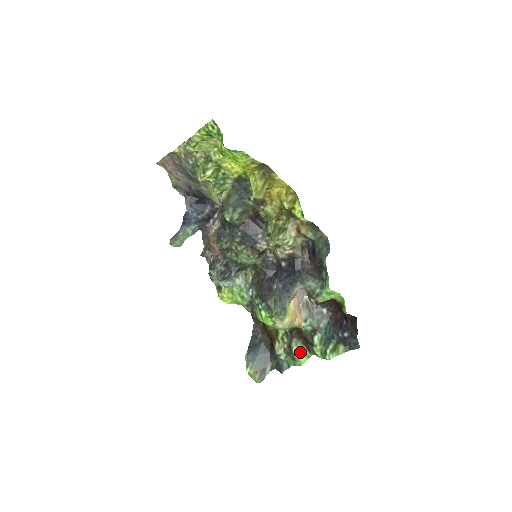
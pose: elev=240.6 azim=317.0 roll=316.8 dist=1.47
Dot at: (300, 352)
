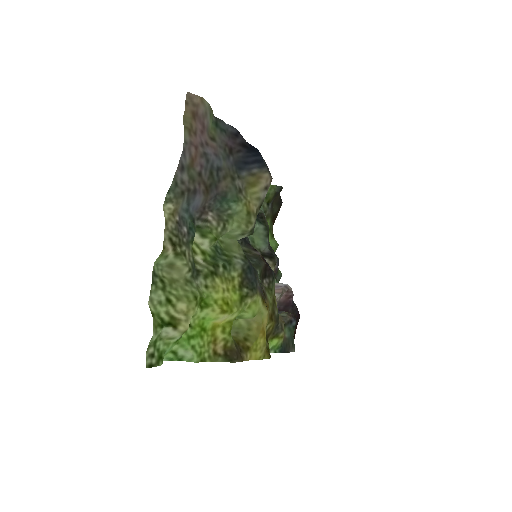
Dot at: occluded
